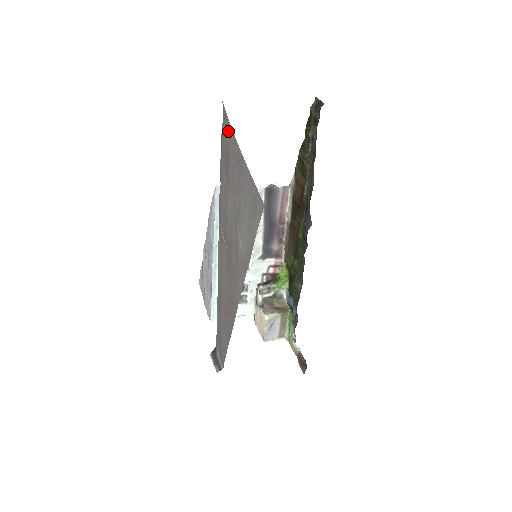
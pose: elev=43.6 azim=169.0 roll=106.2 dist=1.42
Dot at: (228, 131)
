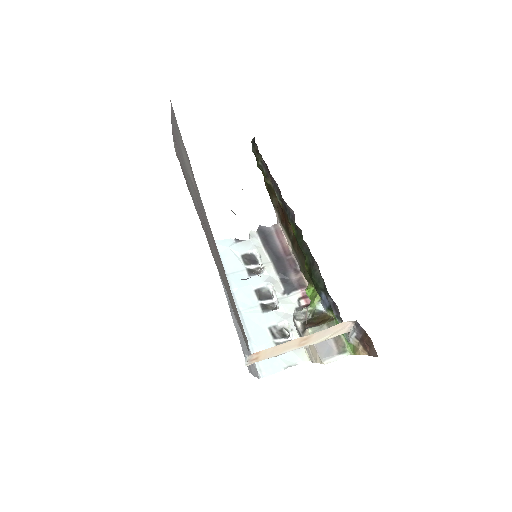
Dot at: (176, 151)
